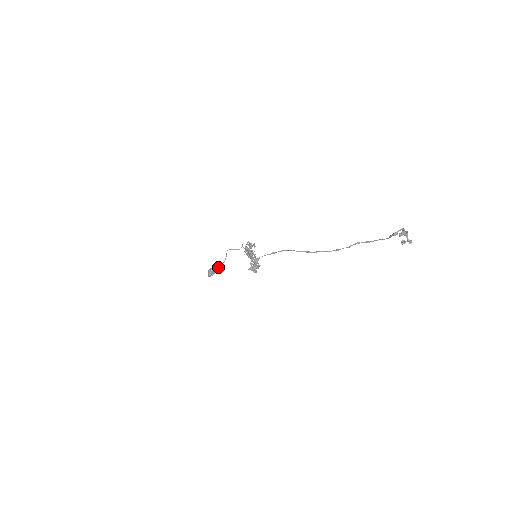
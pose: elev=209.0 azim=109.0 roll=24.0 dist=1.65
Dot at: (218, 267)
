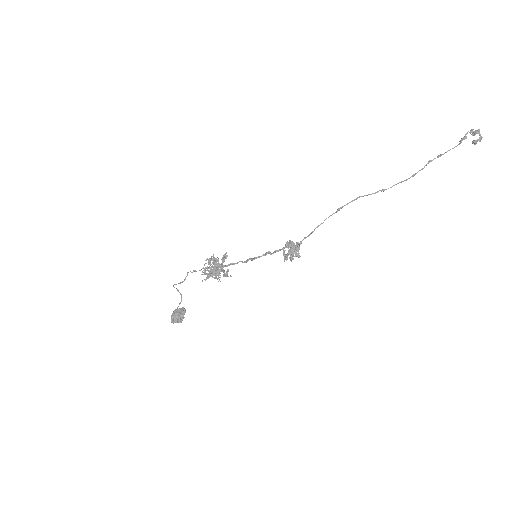
Dot at: occluded
